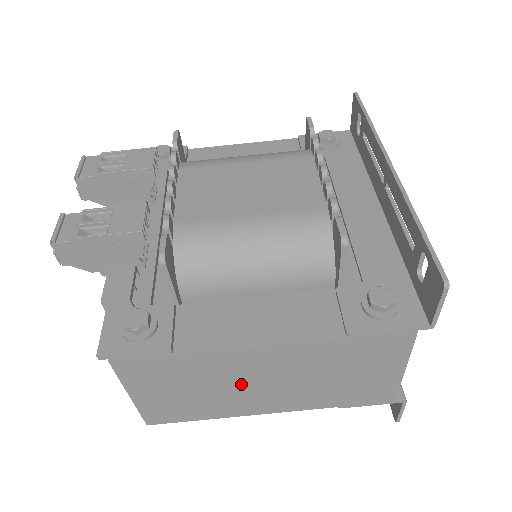
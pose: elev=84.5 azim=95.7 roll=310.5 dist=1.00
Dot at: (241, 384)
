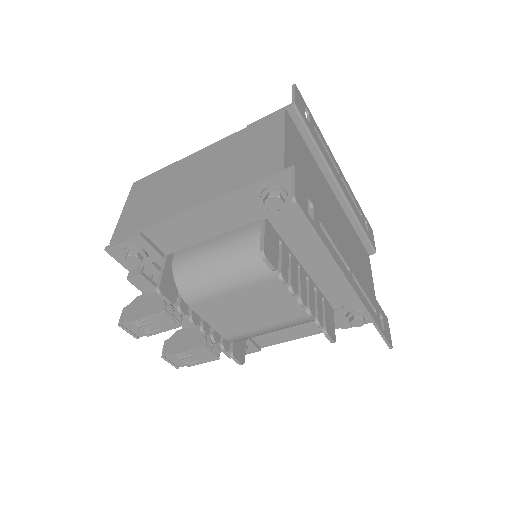
Dot at: occluded
